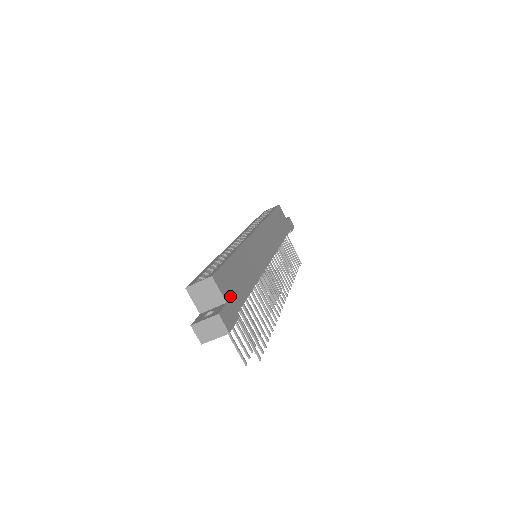
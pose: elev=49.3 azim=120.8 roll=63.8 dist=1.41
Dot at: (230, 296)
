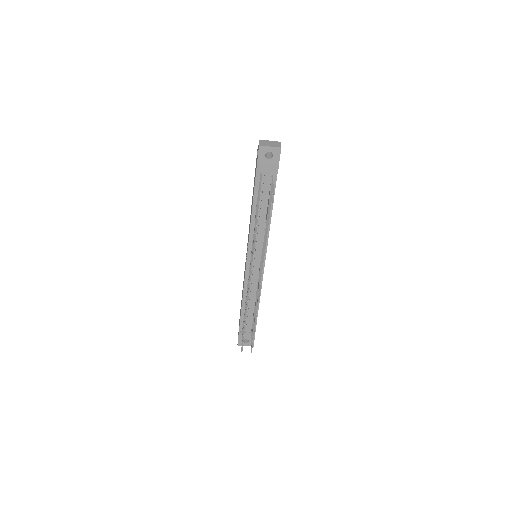
Dot at: occluded
